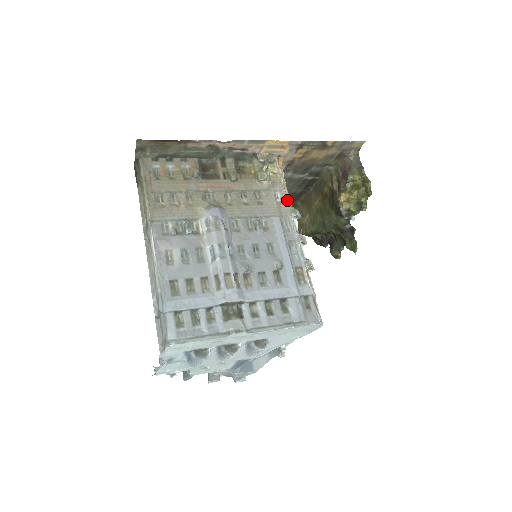
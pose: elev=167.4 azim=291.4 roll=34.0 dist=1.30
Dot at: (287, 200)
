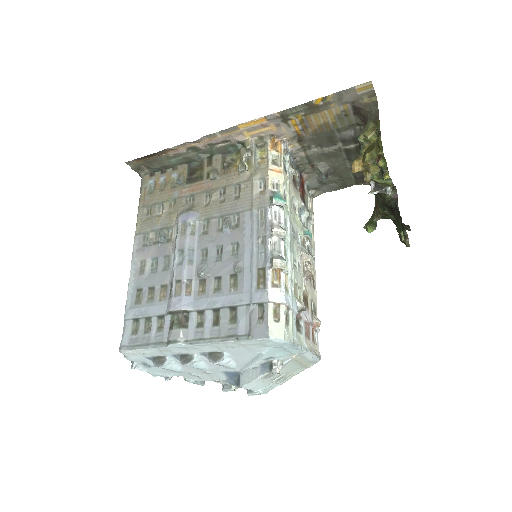
Dot at: (268, 188)
